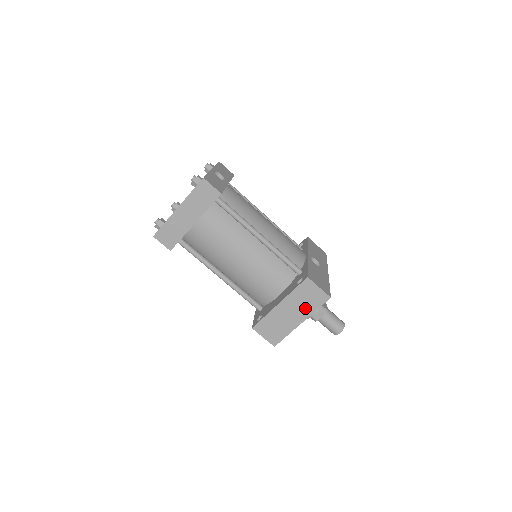
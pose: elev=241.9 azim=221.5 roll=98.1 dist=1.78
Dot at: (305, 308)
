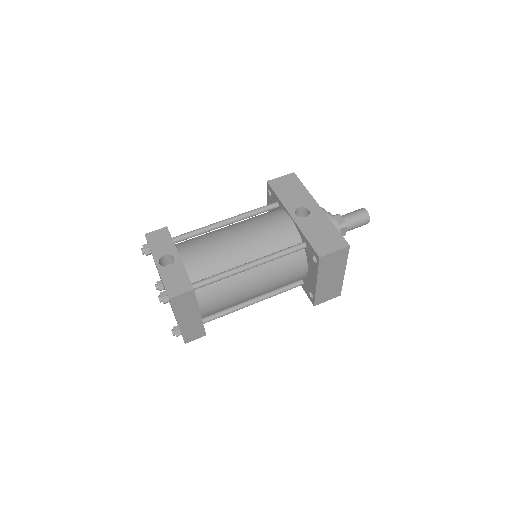
Dot at: (338, 267)
